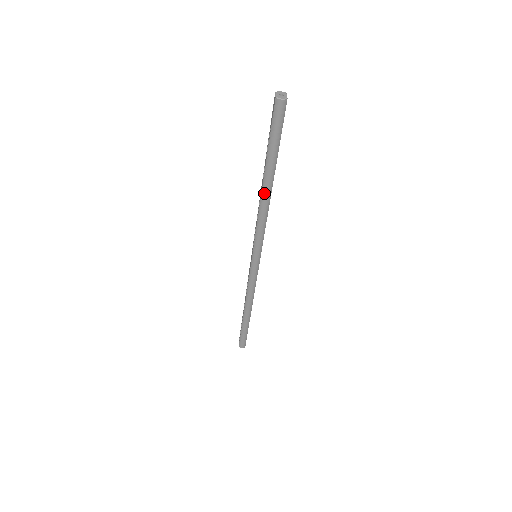
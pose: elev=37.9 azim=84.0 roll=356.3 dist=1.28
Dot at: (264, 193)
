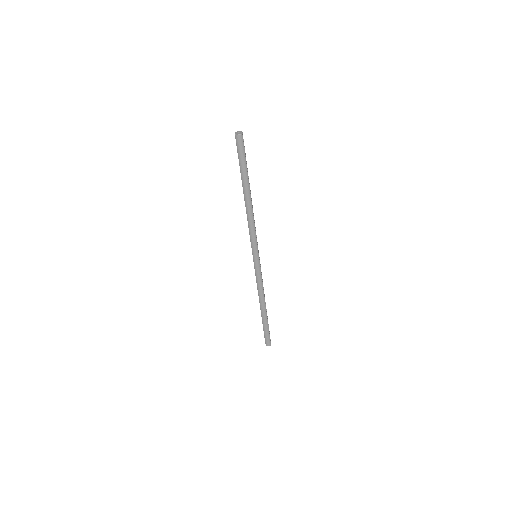
Dot at: (246, 202)
